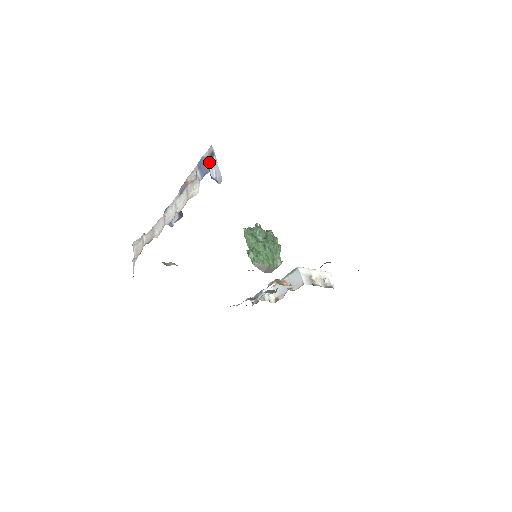
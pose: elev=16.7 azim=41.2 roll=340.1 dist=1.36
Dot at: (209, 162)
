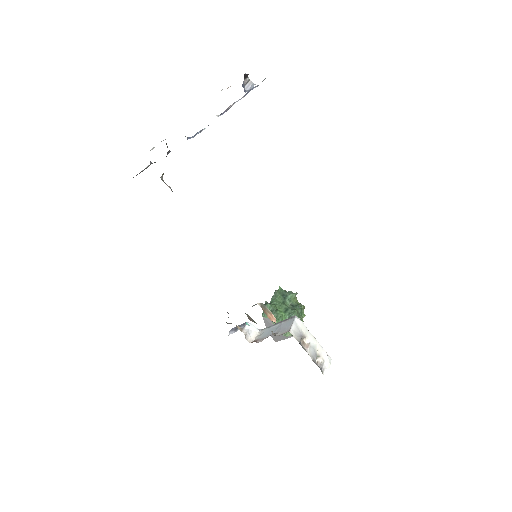
Dot at: occluded
